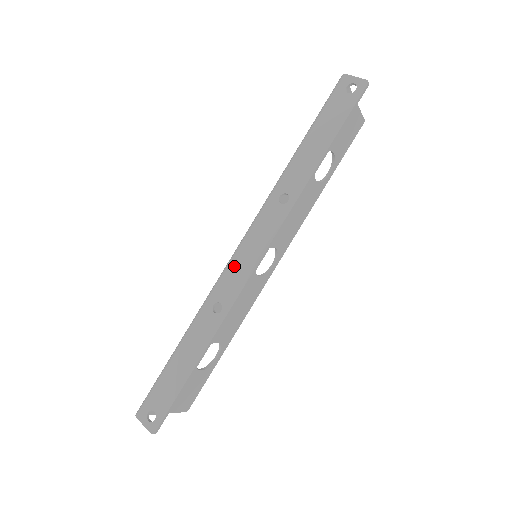
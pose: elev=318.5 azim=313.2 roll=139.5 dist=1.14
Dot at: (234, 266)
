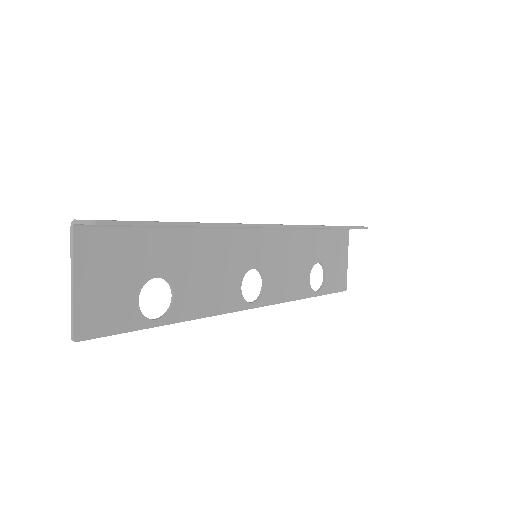
Dot at: occluded
